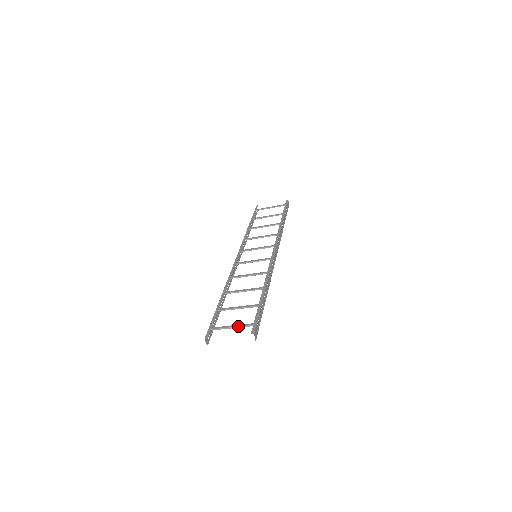
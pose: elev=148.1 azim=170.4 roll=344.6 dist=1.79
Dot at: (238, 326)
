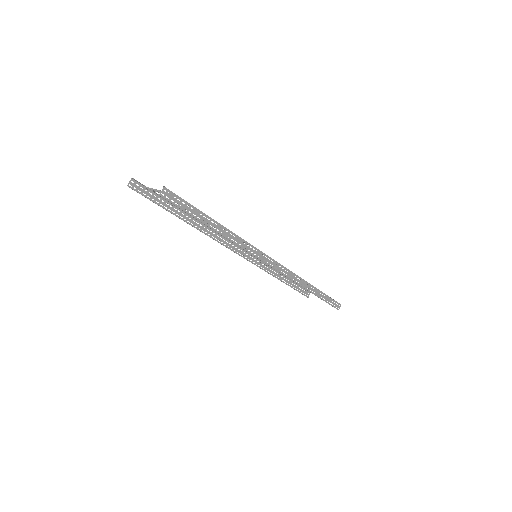
Dot at: occluded
